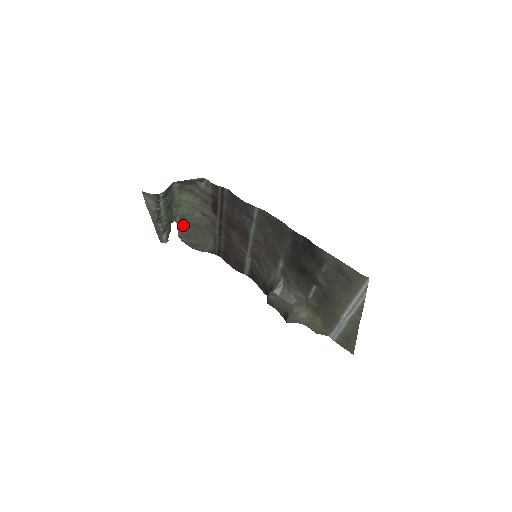
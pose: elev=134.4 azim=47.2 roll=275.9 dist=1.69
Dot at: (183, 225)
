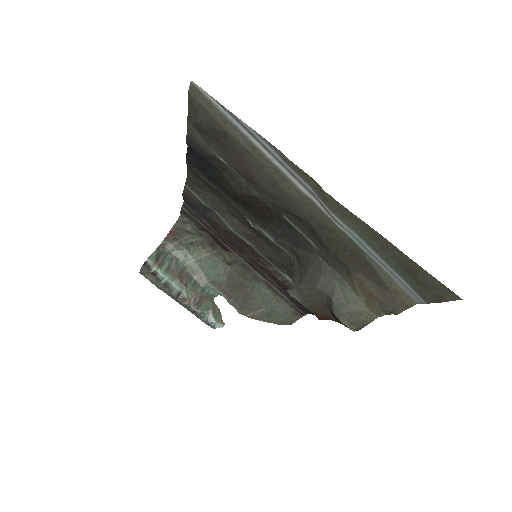
Dot at: (230, 295)
